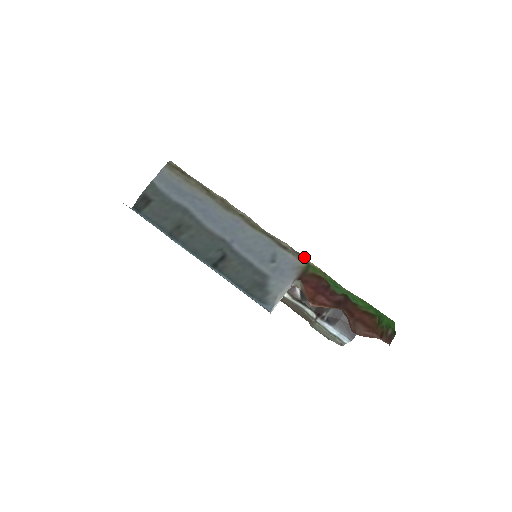
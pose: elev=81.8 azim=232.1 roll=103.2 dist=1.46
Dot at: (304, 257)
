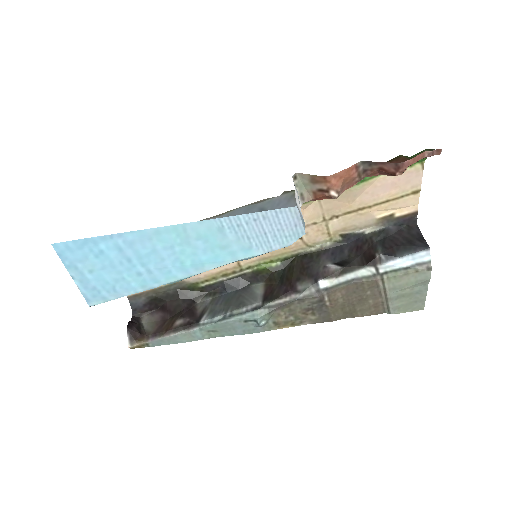
Dot at: (289, 192)
